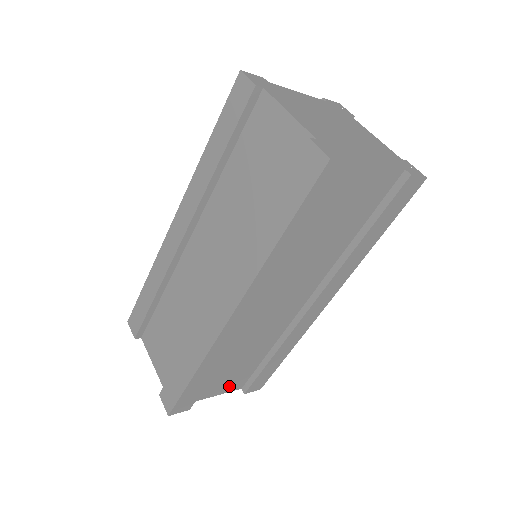
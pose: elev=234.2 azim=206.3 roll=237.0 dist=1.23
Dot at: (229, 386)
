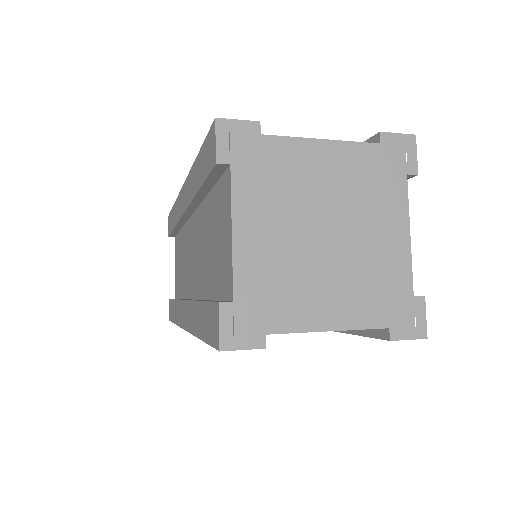
Dot at: occluded
